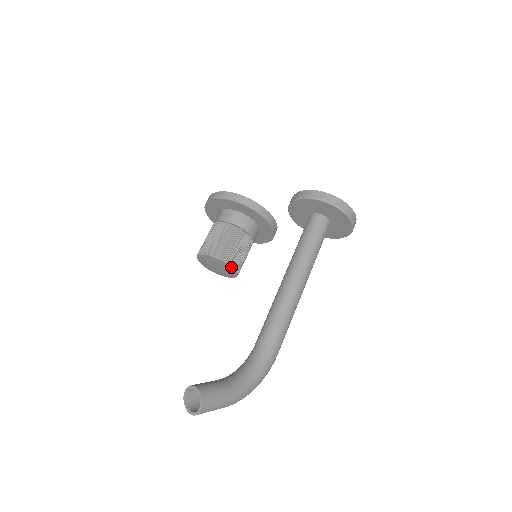
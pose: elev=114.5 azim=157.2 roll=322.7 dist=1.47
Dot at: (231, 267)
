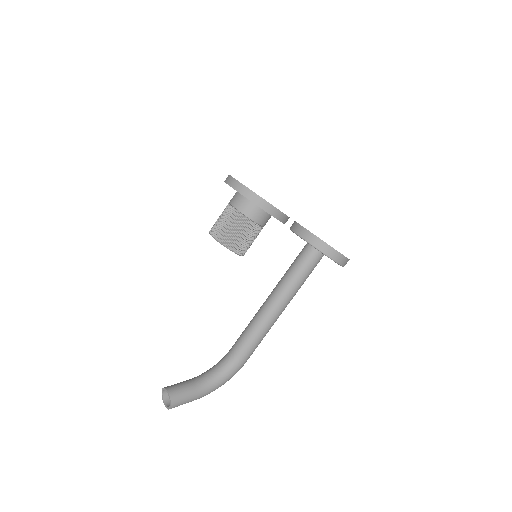
Dot at: (236, 253)
